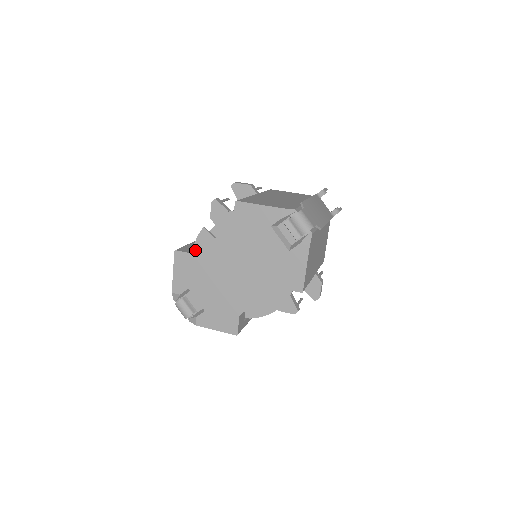
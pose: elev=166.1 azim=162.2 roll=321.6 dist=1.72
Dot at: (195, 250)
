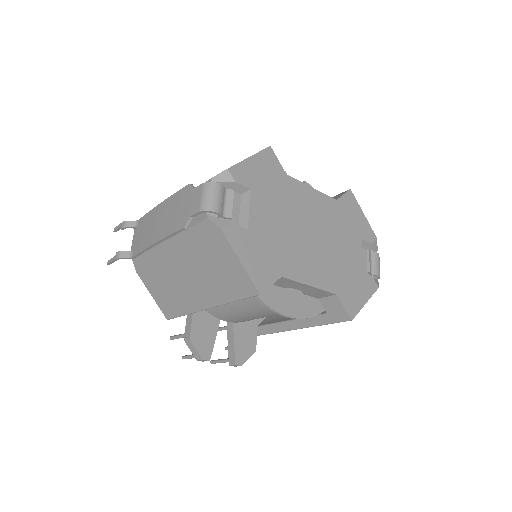
Dot at: occluded
